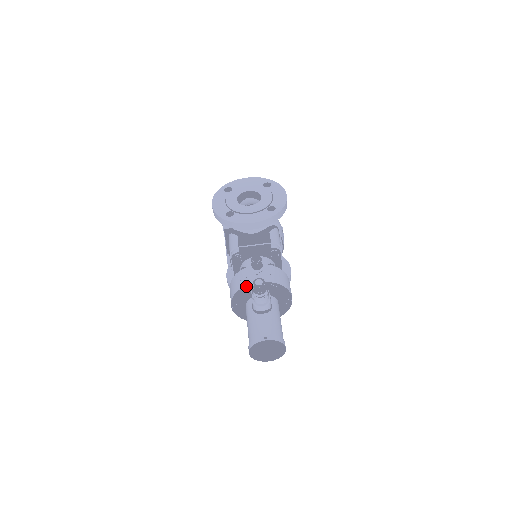
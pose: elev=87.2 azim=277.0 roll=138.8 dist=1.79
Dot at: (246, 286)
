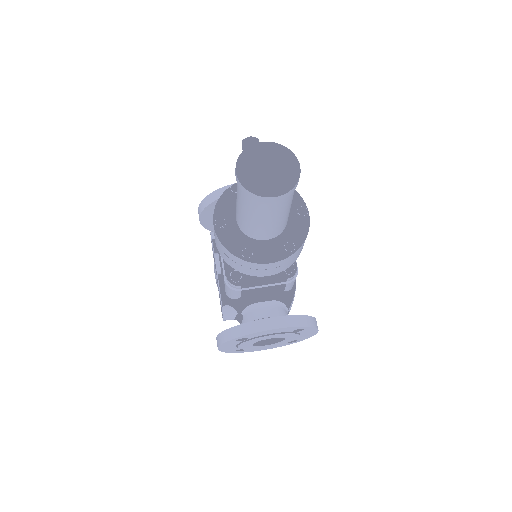
Dot at: (235, 185)
